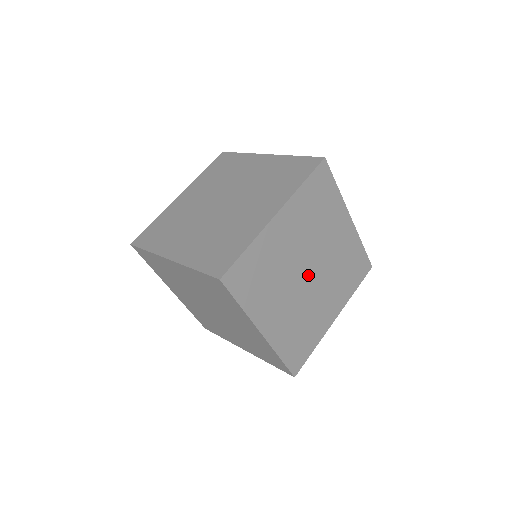
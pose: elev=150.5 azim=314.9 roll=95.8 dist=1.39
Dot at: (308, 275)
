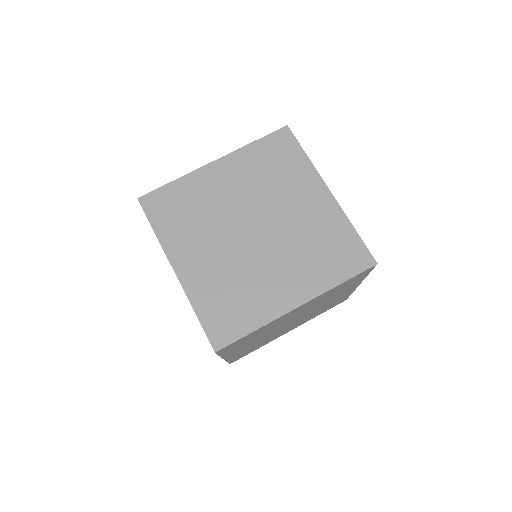
Dot at: (252, 233)
